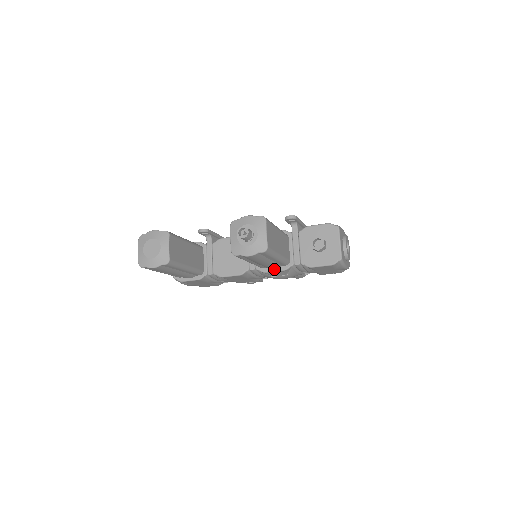
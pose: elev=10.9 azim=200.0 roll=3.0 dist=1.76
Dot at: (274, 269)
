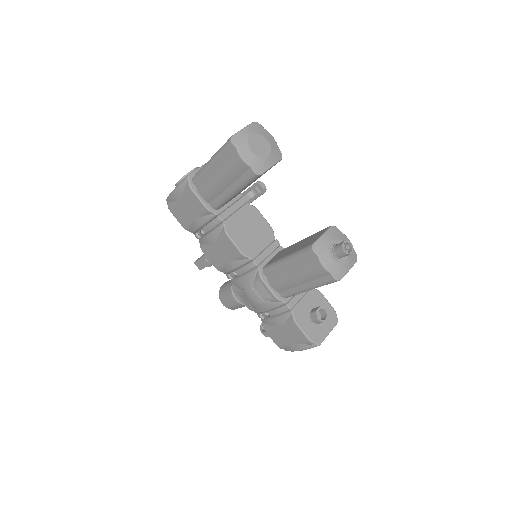
Dot at: (271, 287)
